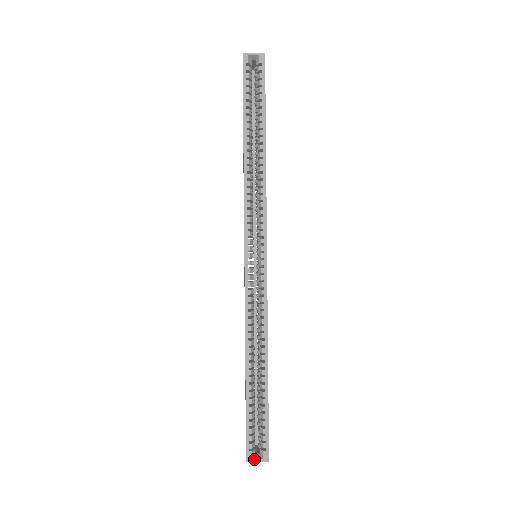
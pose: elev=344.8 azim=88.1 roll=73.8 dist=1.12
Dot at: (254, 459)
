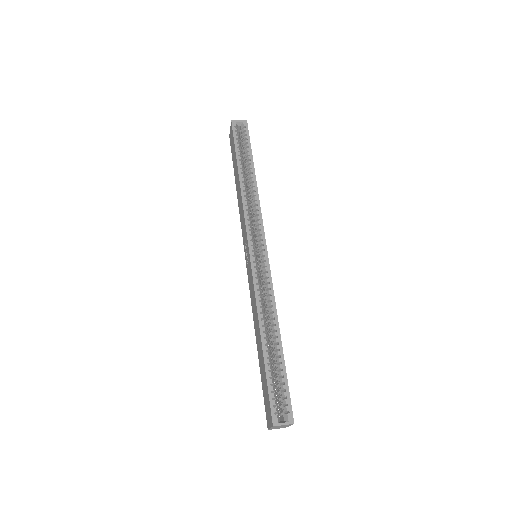
Dot at: (280, 423)
